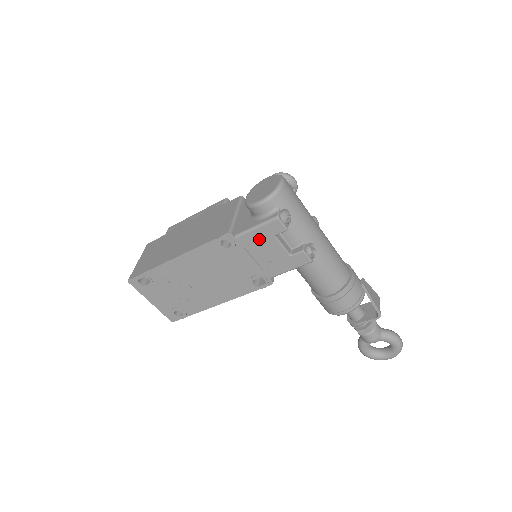
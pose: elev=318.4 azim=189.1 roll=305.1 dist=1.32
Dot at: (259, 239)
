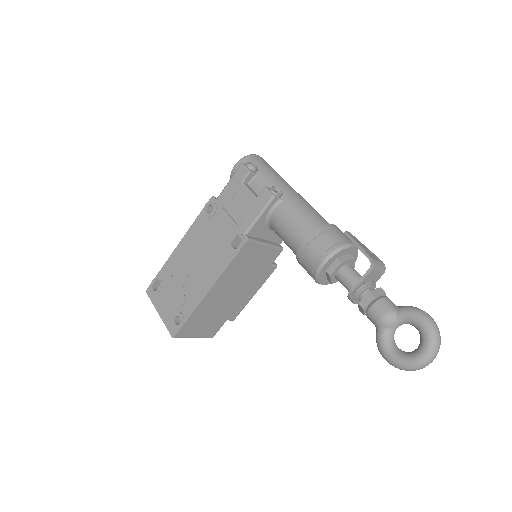
Dot at: (232, 192)
